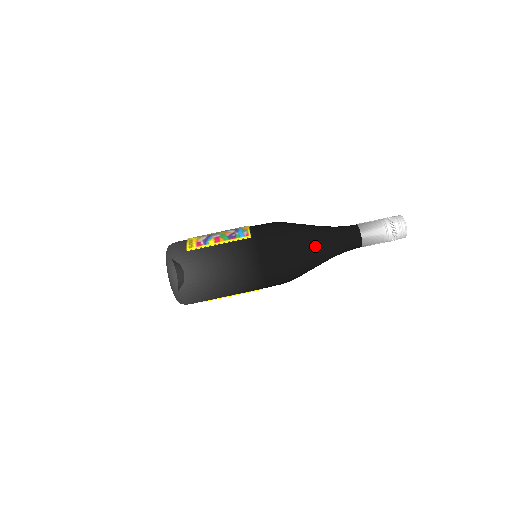
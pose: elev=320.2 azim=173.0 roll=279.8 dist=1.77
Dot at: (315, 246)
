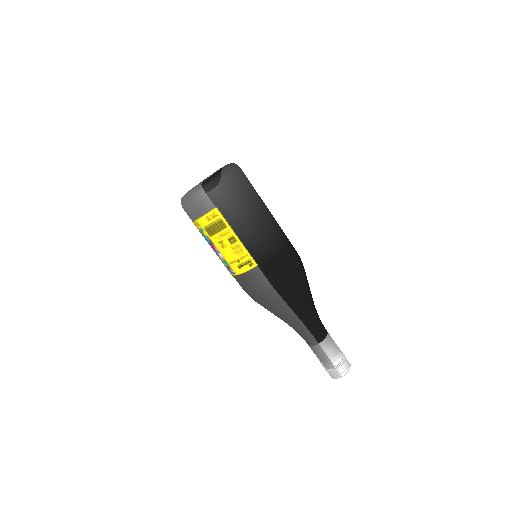
Dot at: (310, 291)
